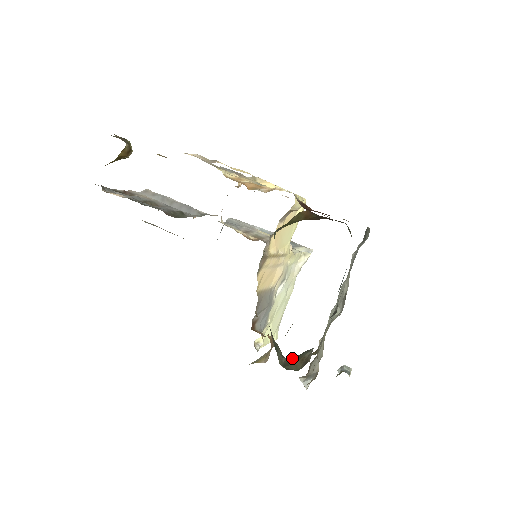
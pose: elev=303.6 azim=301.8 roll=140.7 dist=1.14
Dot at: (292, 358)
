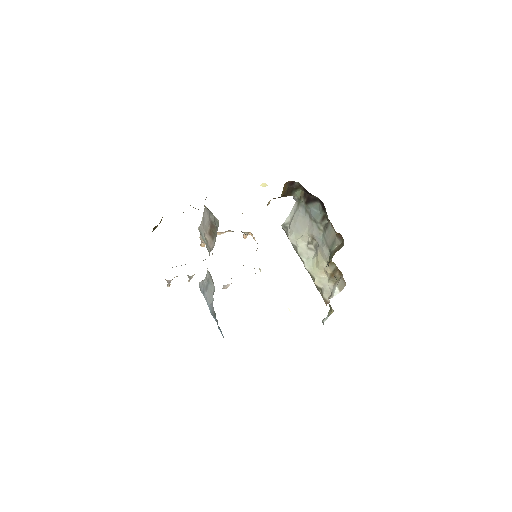
Dot at: (329, 261)
